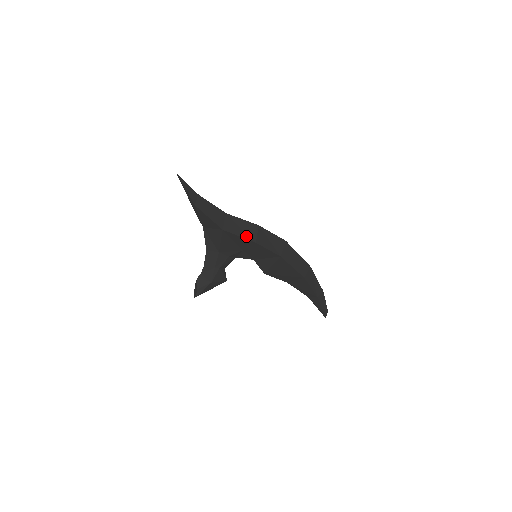
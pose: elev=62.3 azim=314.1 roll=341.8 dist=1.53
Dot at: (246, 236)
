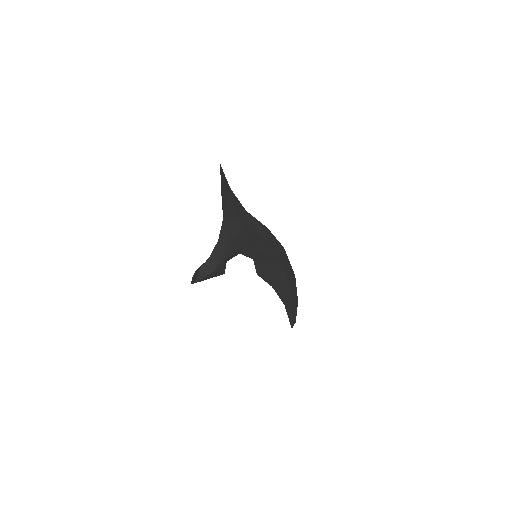
Dot at: (258, 234)
